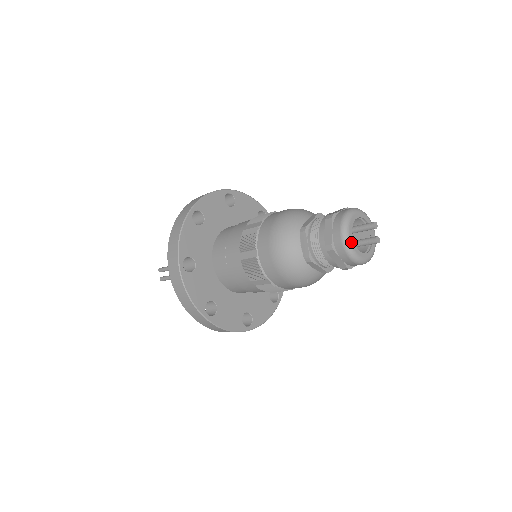
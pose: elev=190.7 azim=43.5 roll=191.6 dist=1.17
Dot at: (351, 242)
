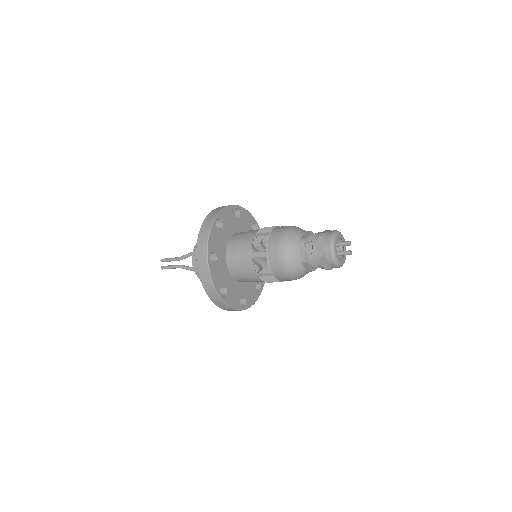
Dot at: (336, 252)
